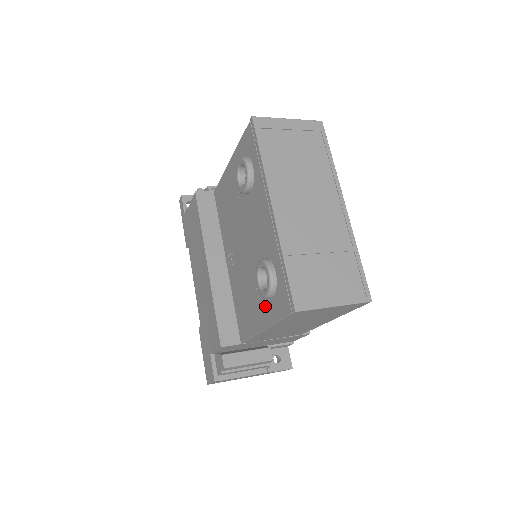
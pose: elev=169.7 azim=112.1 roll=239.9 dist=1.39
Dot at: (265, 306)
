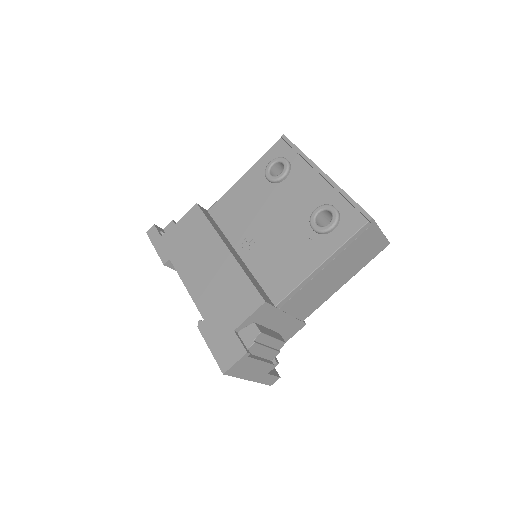
Dot at: (323, 243)
